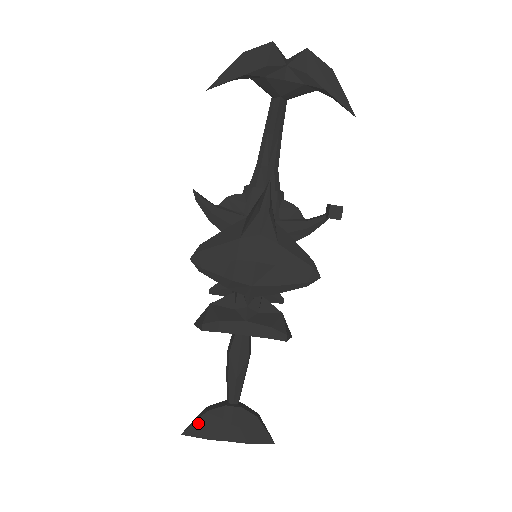
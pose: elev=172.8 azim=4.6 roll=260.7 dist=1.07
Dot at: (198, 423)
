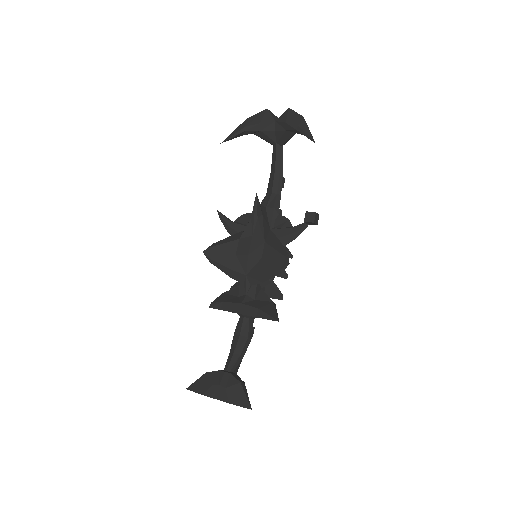
Dot at: (198, 381)
